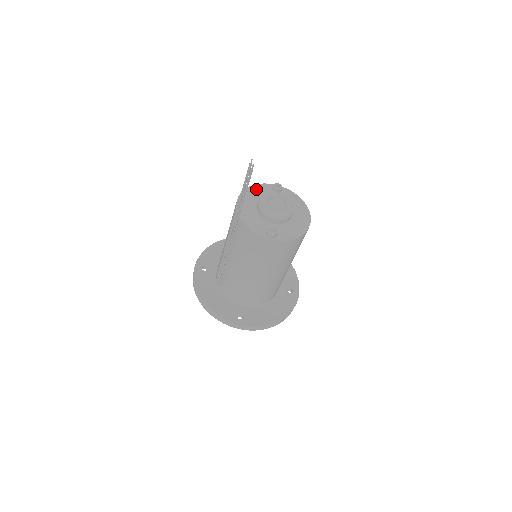
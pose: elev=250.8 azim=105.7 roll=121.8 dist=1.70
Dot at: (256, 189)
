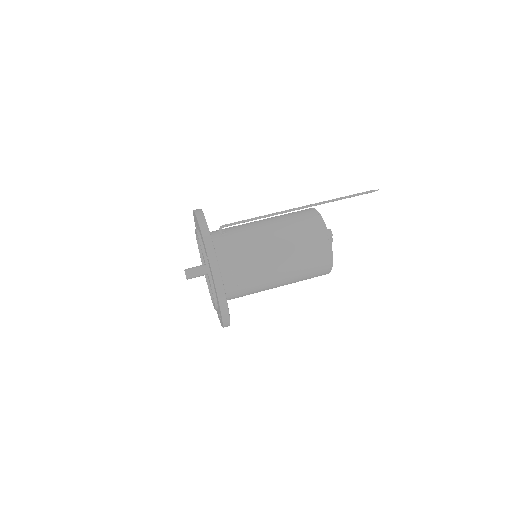
Dot at: occluded
